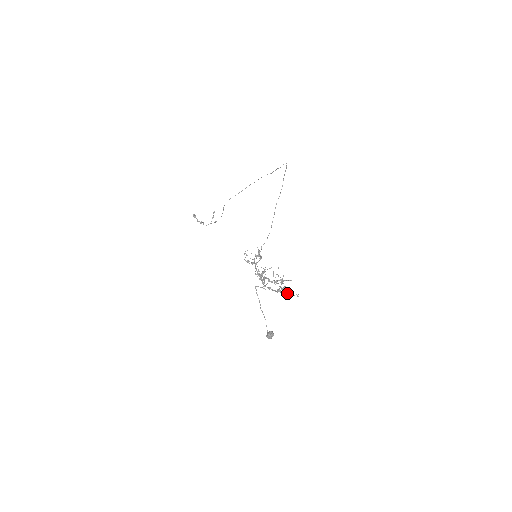
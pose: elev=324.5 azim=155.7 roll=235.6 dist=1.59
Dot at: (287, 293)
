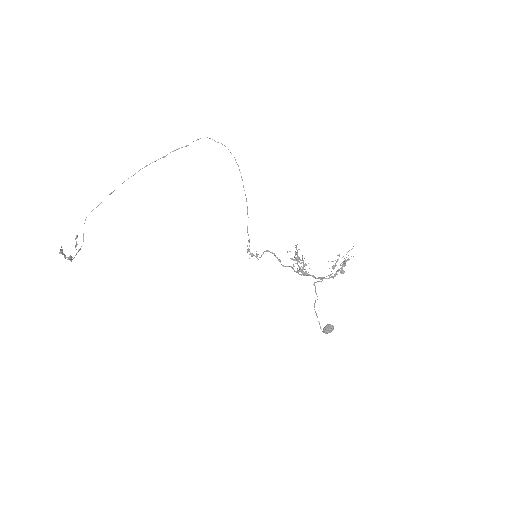
Dot at: occluded
